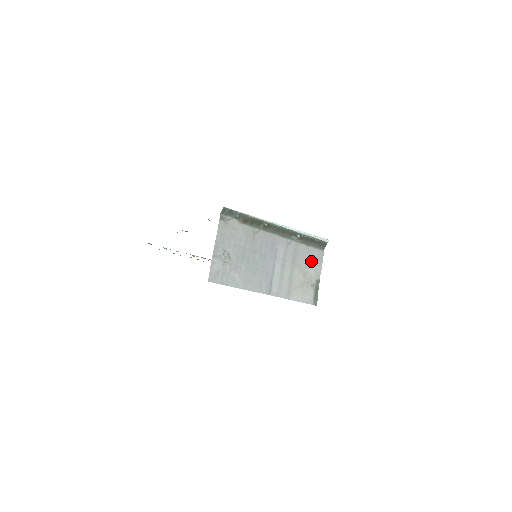
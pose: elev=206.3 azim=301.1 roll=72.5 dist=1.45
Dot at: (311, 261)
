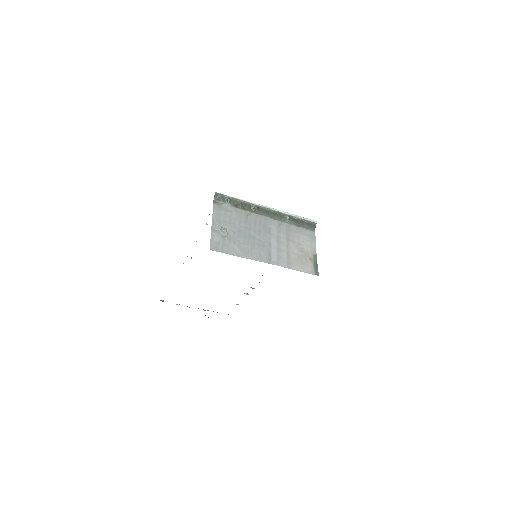
Dot at: (304, 239)
